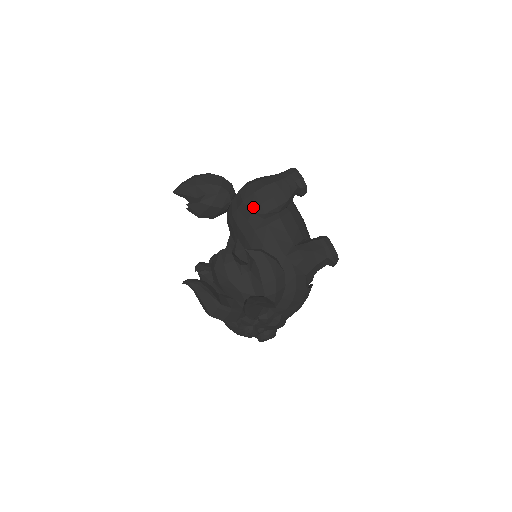
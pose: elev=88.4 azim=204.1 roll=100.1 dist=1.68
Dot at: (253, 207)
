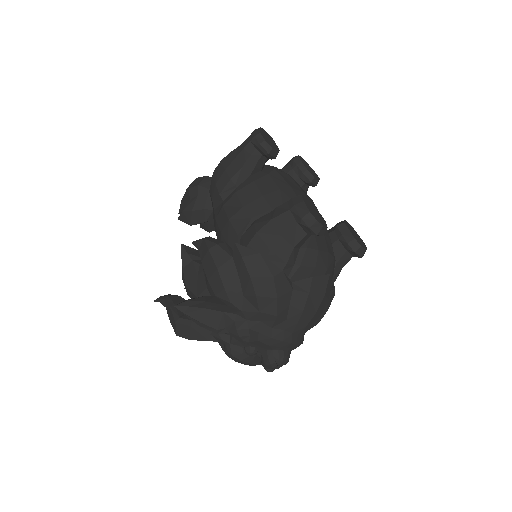
Dot at: (212, 192)
